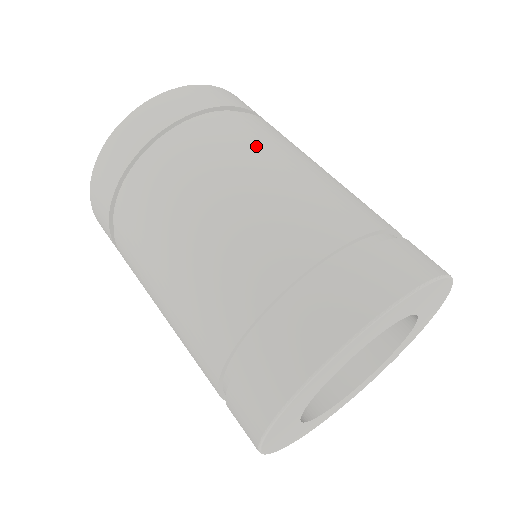
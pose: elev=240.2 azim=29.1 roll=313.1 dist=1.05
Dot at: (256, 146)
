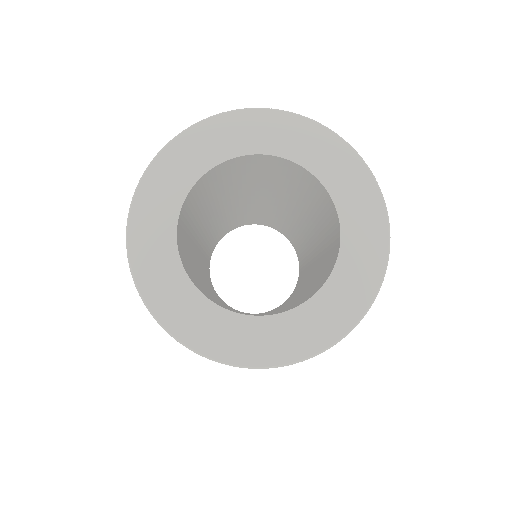
Dot at: occluded
